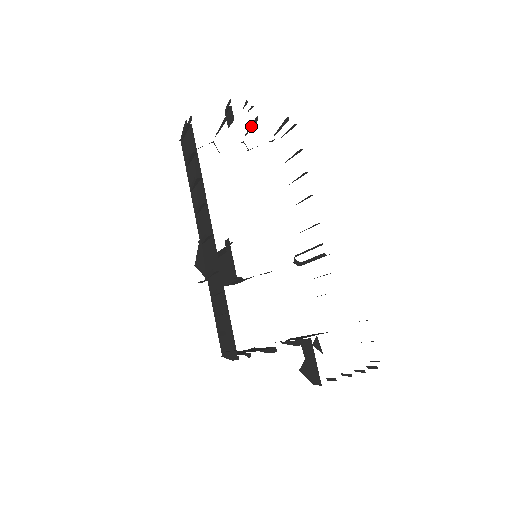
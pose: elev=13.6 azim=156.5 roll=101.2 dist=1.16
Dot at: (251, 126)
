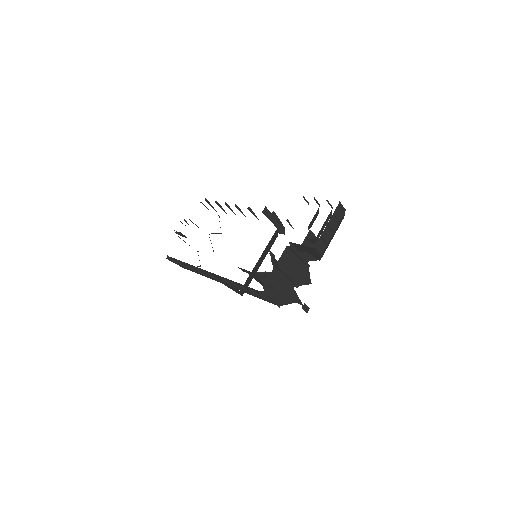
Dot at: occluded
